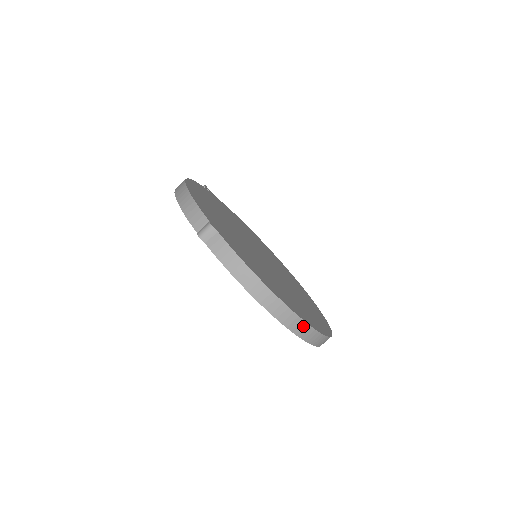
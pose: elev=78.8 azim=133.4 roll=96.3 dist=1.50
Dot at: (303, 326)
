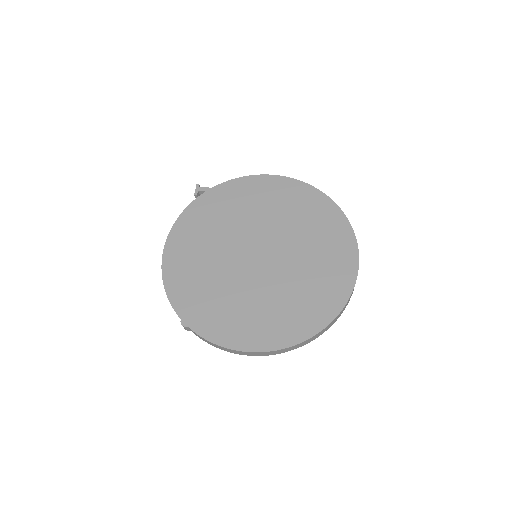
Dot at: (292, 347)
